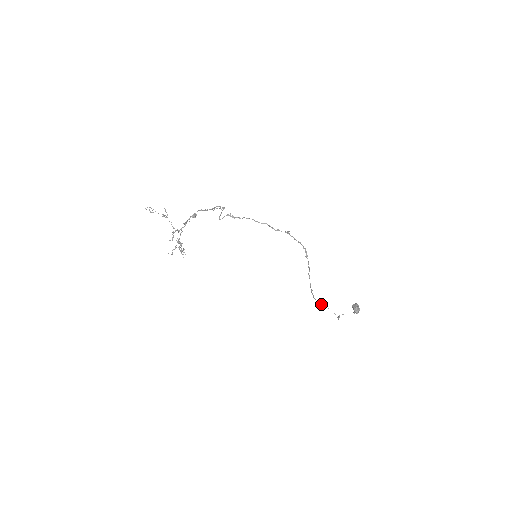
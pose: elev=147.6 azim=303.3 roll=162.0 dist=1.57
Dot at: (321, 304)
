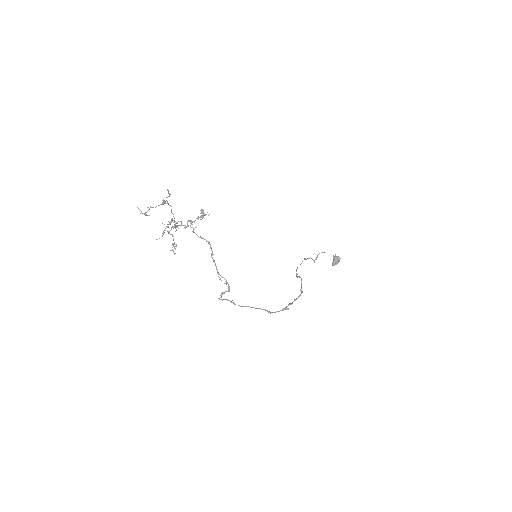
Dot at: (304, 259)
